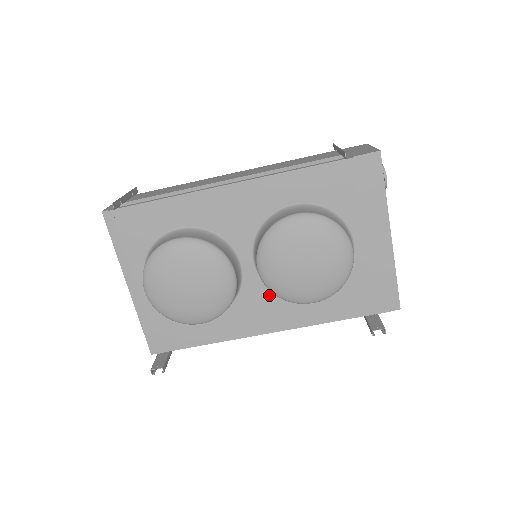
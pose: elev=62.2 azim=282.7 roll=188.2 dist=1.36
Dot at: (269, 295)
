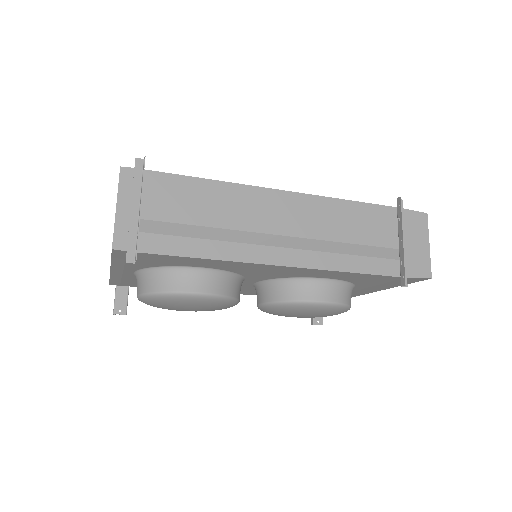
Dot at: (251, 289)
